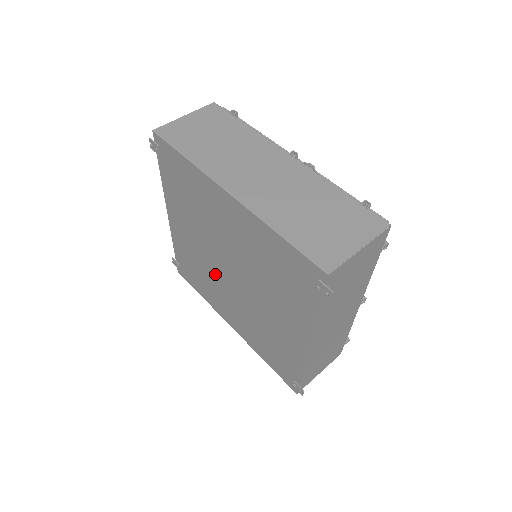
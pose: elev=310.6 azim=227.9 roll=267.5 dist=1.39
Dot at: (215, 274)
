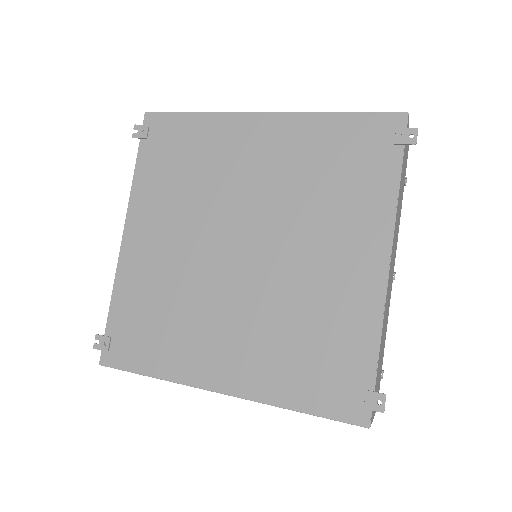
Dot at: (205, 281)
